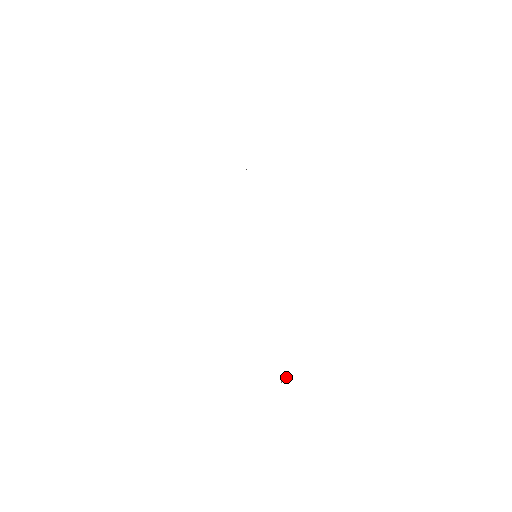
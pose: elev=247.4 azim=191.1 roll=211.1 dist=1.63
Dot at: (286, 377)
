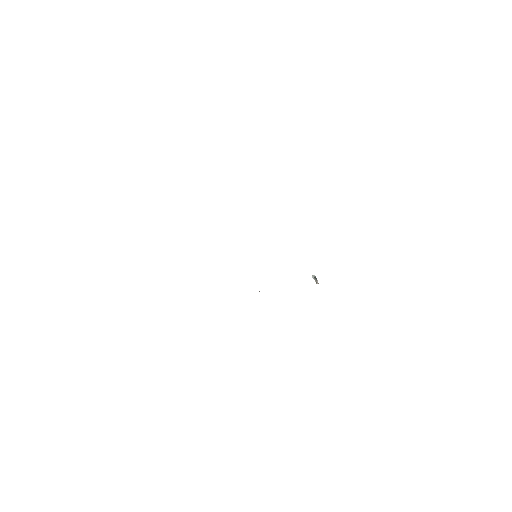
Dot at: (314, 277)
